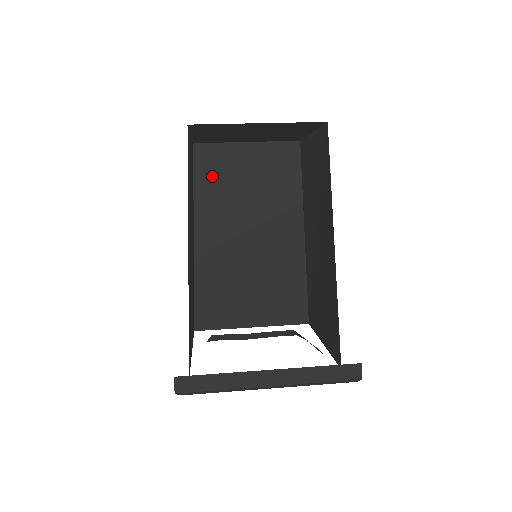
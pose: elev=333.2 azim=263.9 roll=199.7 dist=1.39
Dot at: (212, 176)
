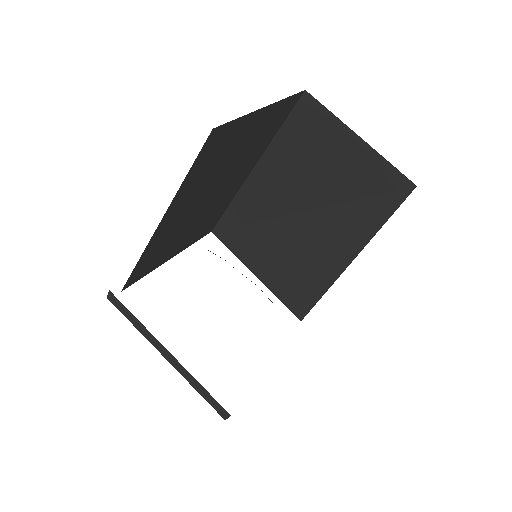
Dot at: (210, 157)
